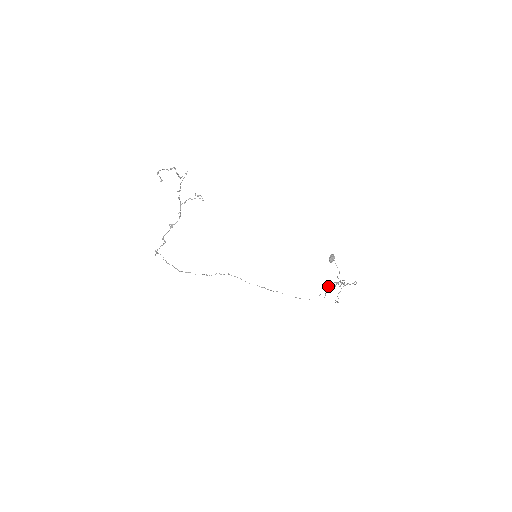
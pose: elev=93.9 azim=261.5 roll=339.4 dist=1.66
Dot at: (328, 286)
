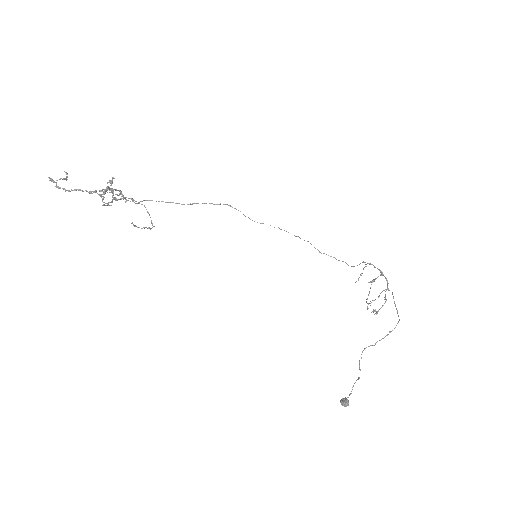
Dot at: (369, 264)
